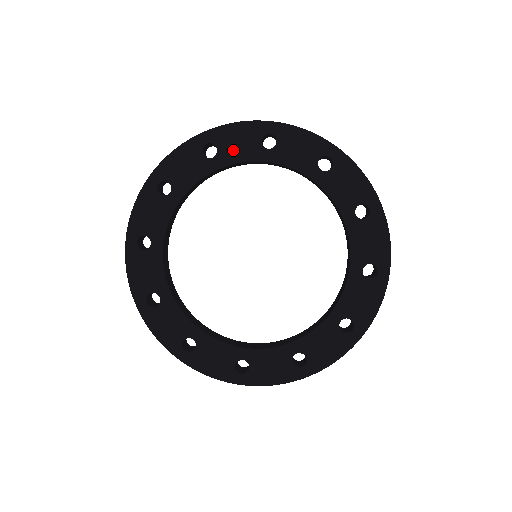
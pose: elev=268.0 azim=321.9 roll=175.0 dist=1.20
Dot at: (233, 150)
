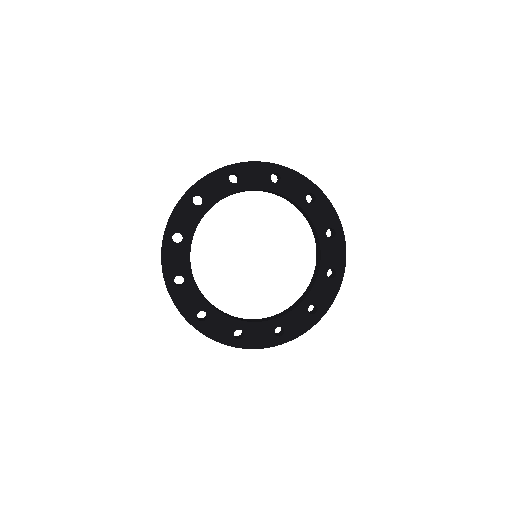
Dot at: (250, 180)
